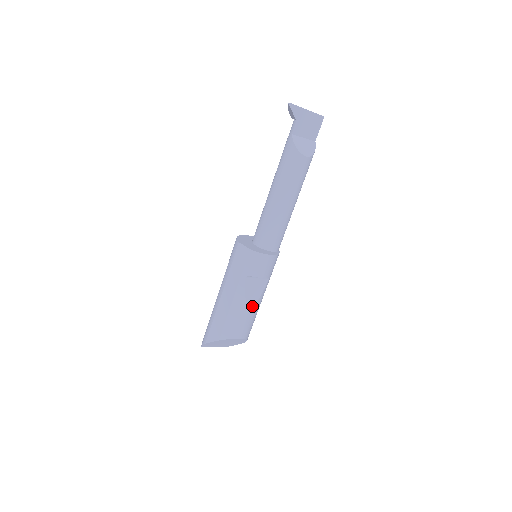
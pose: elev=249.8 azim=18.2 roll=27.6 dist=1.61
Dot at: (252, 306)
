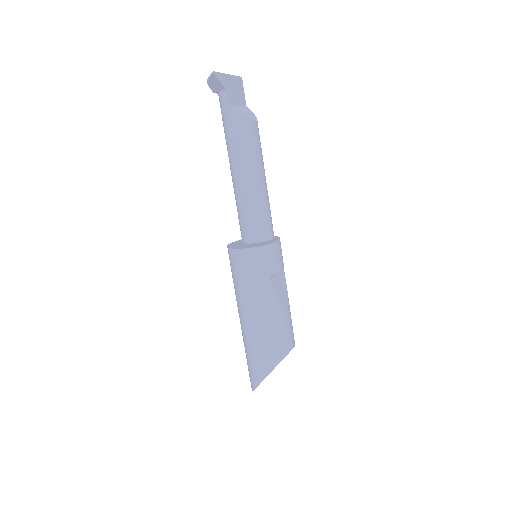
Dot at: (287, 306)
